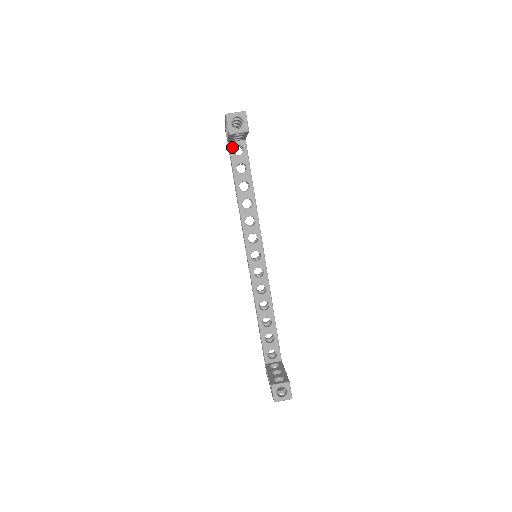
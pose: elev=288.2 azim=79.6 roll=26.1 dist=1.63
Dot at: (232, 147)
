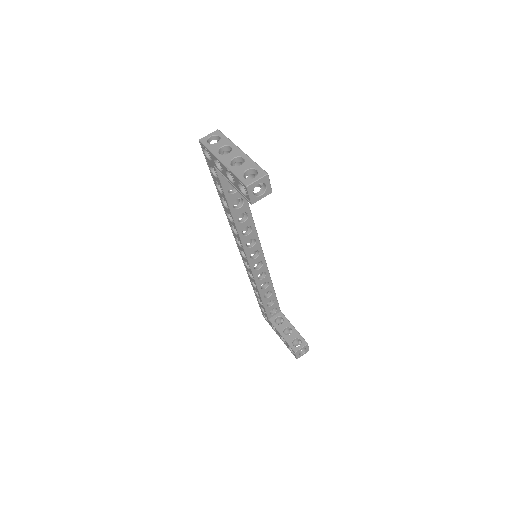
Dot at: occluded
